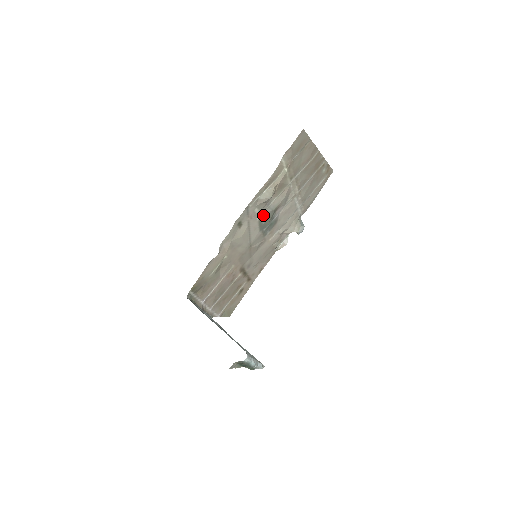
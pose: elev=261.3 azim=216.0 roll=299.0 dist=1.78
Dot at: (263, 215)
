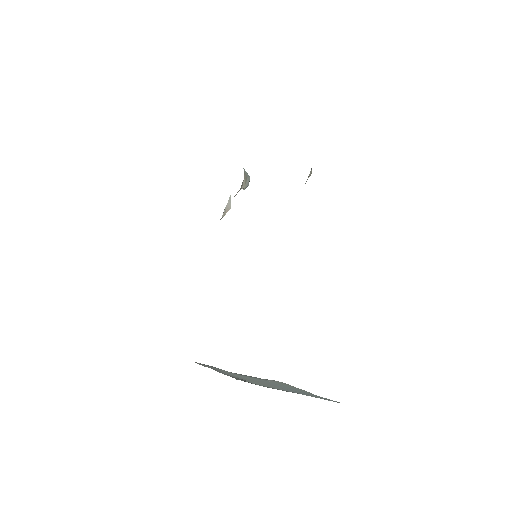
Dot at: occluded
